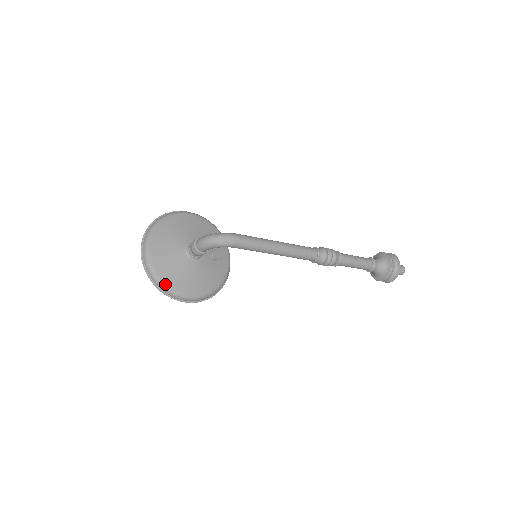
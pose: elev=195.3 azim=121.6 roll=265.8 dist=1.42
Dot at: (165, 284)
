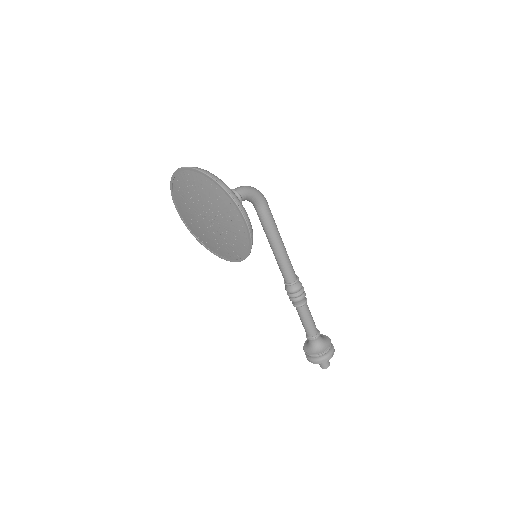
Dot at: occluded
